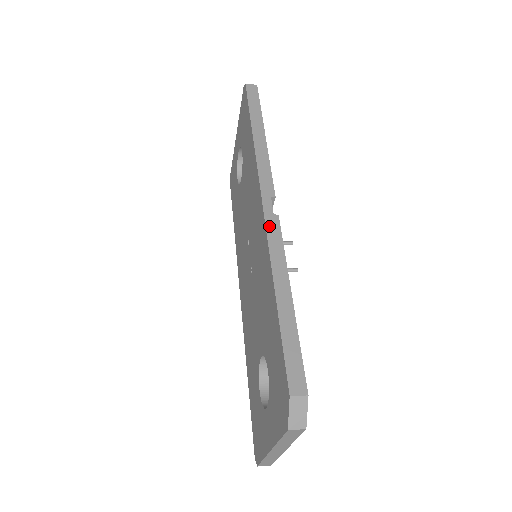
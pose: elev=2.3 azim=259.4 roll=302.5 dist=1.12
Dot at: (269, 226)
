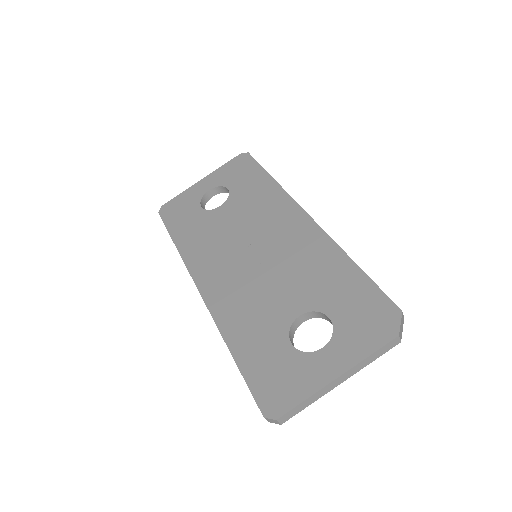
Dot at: (321, 228)
